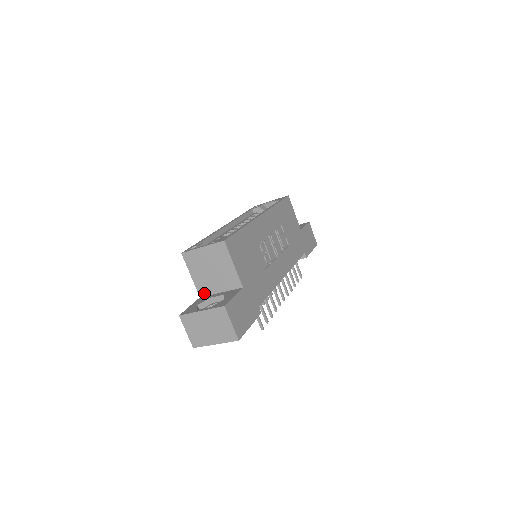
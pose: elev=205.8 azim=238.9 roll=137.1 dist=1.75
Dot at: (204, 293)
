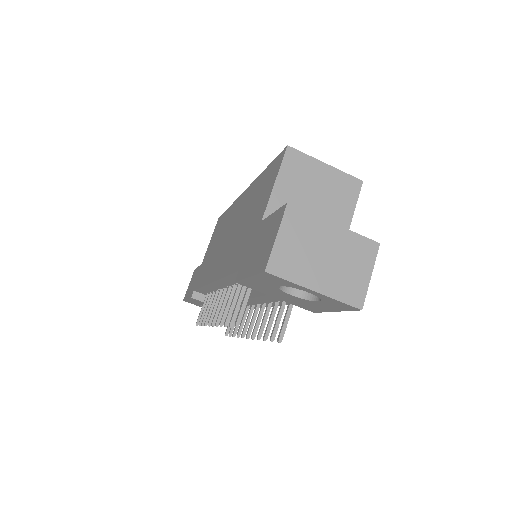
Dot at: occluded
